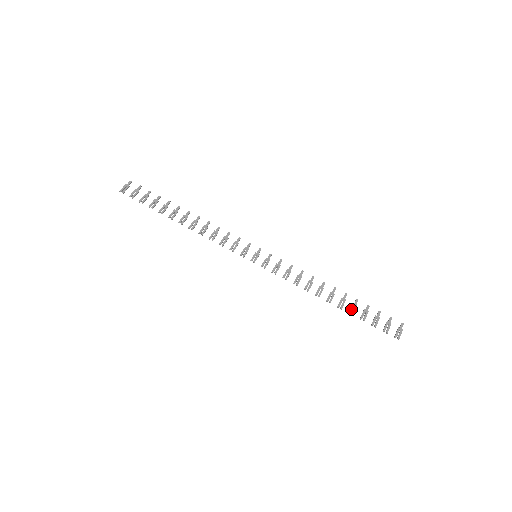
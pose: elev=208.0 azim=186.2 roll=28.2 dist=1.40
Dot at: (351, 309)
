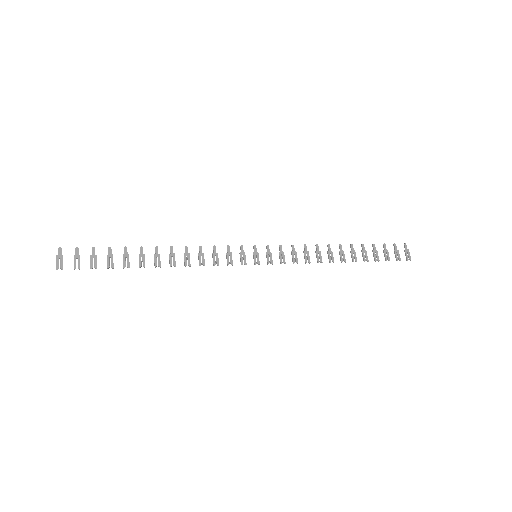
Dot at: (364, 257)
